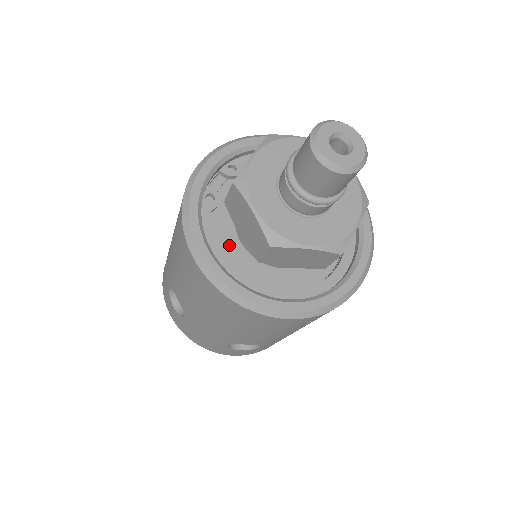
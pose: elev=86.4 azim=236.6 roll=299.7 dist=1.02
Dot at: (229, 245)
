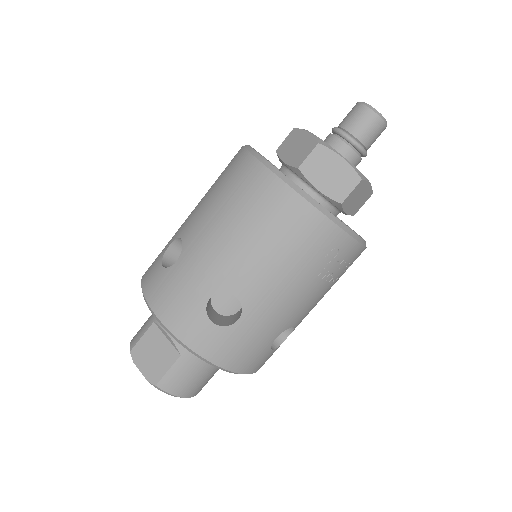
Dot at: occluded
